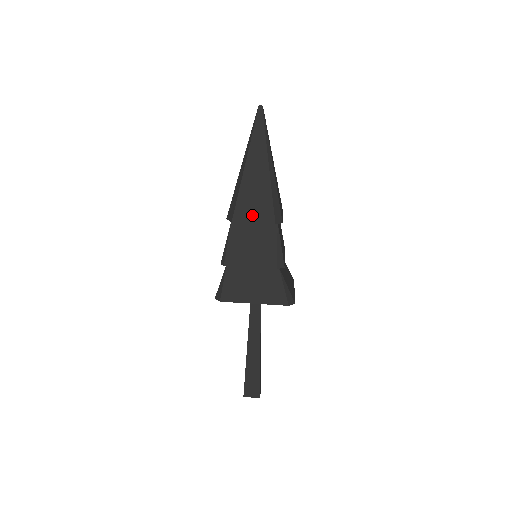
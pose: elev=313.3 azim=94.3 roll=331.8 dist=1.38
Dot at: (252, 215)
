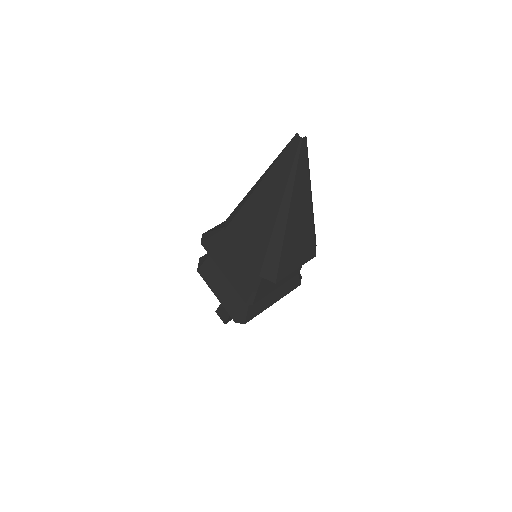
Dot at: (295, 264)
